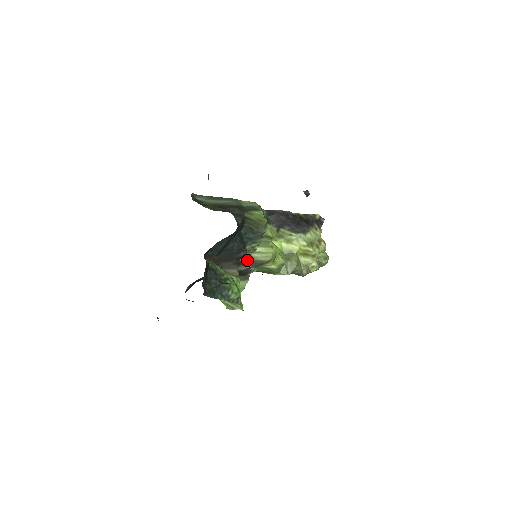
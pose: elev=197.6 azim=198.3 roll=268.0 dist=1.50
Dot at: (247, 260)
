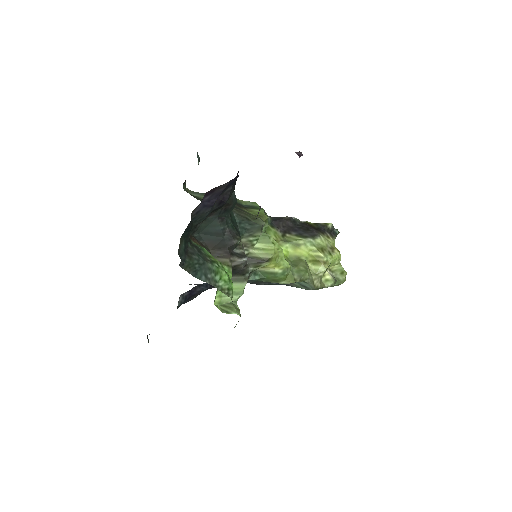
Dot at: (243, 253)
